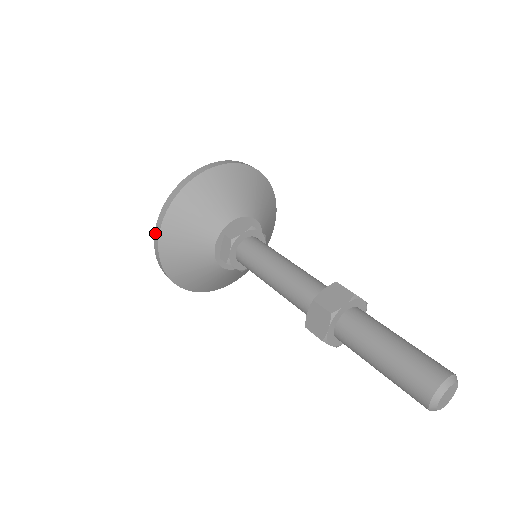
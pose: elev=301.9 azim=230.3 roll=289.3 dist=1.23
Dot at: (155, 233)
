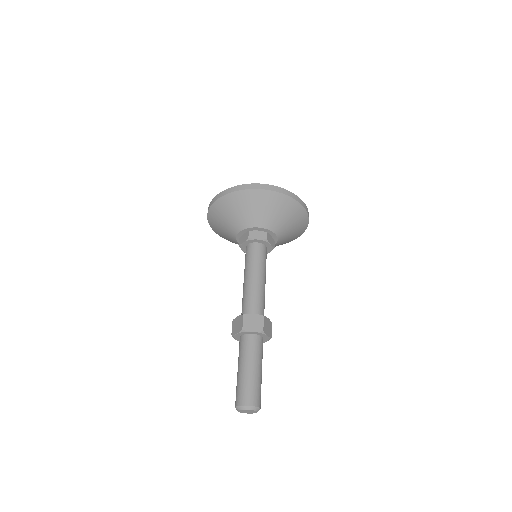
Dot at: (215, 197)
